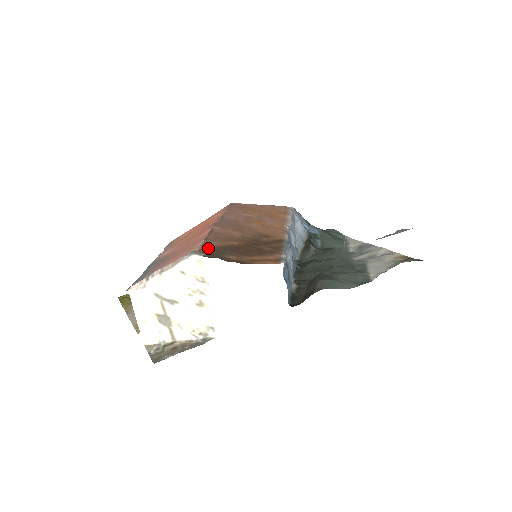
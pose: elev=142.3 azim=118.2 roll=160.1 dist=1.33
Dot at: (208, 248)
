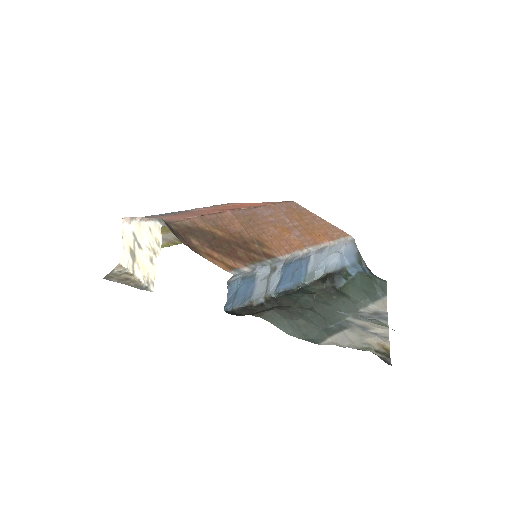
Dot at: (188, 224)
